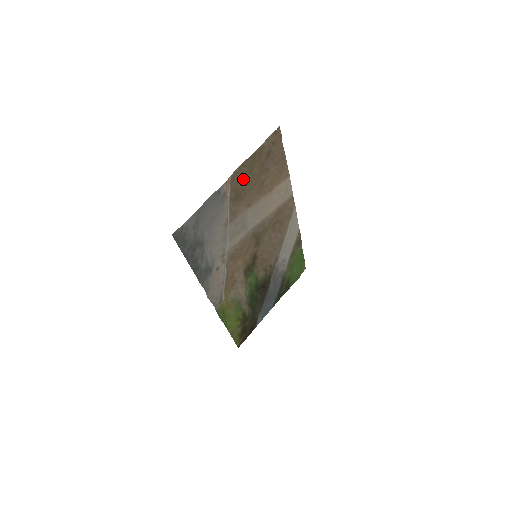
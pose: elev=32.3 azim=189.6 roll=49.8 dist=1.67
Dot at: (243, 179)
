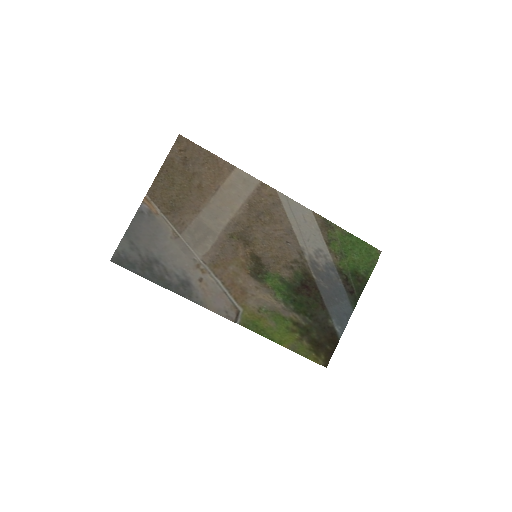
Dot at: (168, 192)
